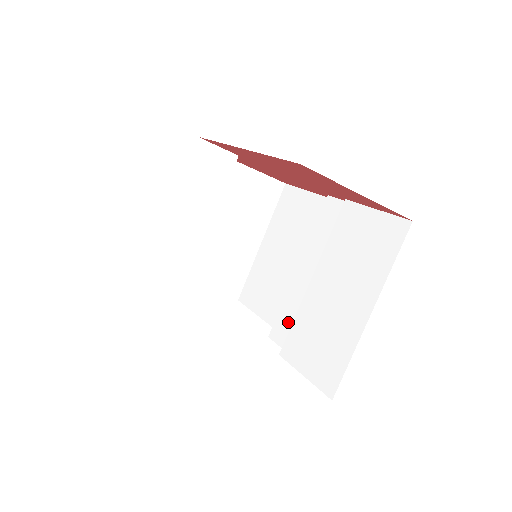
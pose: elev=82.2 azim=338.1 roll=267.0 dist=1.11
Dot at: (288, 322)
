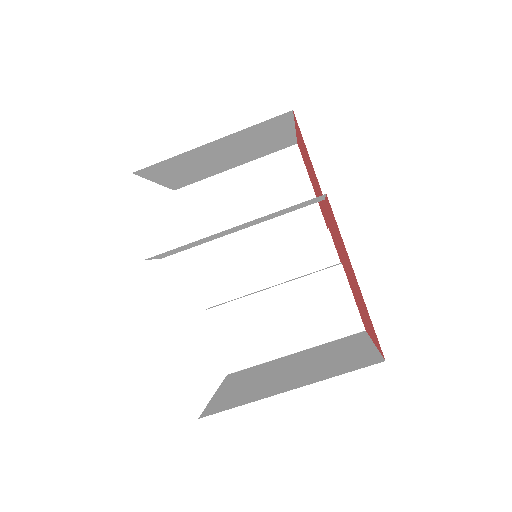
Dot at: (223, 283)
